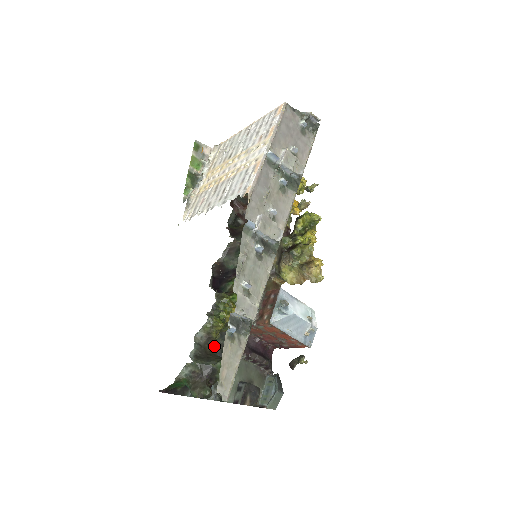
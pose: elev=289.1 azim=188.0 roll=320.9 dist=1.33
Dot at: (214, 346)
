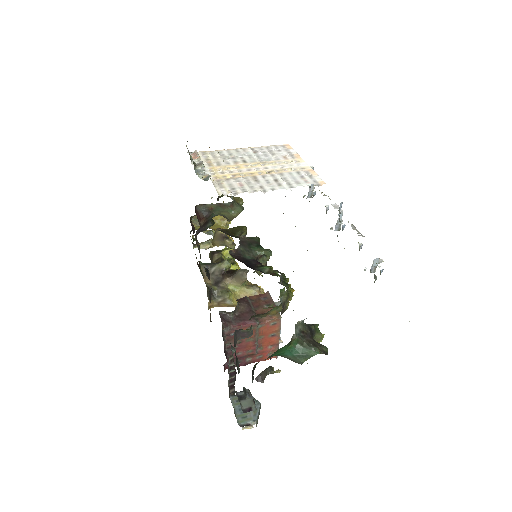
Dot at: occluded
